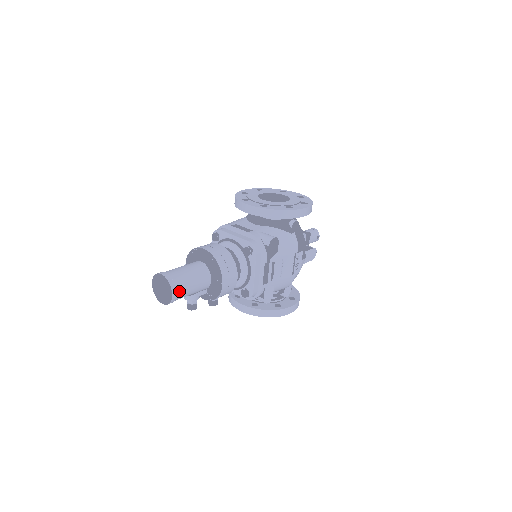
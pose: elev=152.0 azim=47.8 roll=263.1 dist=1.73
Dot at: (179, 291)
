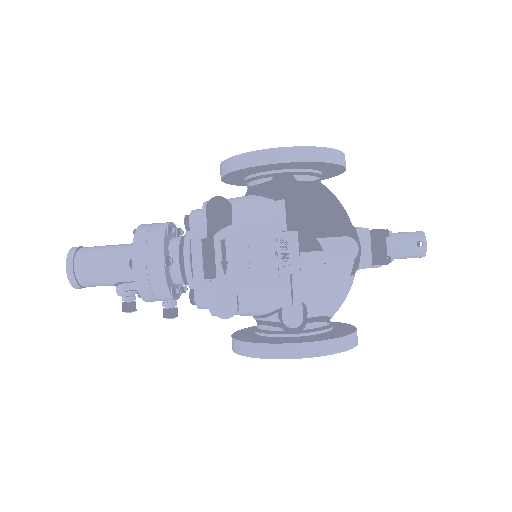
Dot at: (79, 266)
